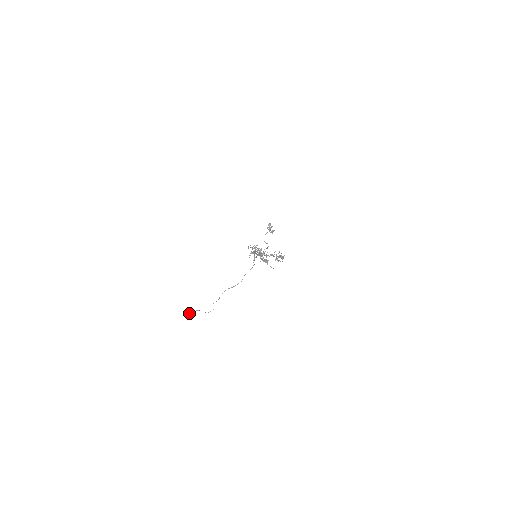
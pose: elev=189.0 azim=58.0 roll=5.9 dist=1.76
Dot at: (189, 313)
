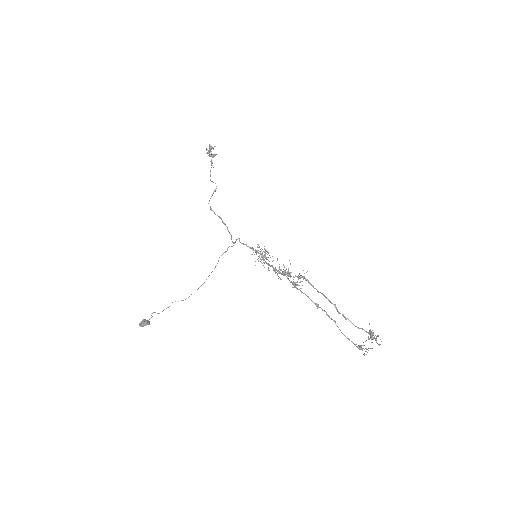
Dot at: (141, 326)
